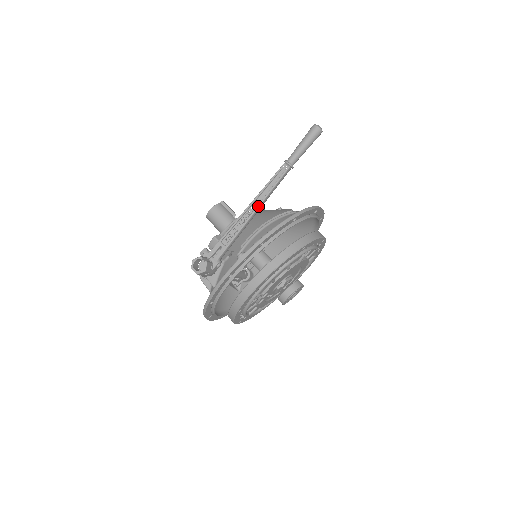
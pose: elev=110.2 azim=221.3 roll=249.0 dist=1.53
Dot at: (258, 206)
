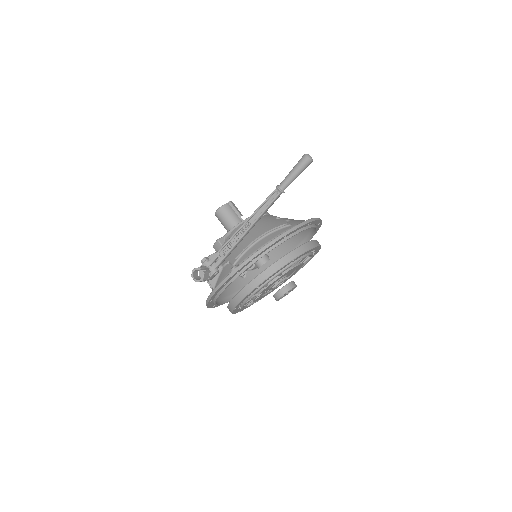
Dot at: (251, 226)
